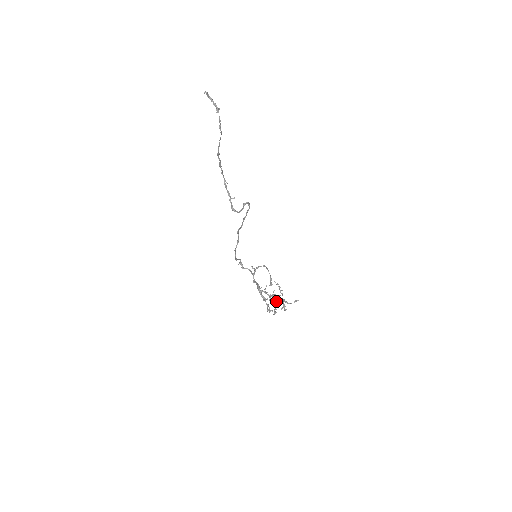
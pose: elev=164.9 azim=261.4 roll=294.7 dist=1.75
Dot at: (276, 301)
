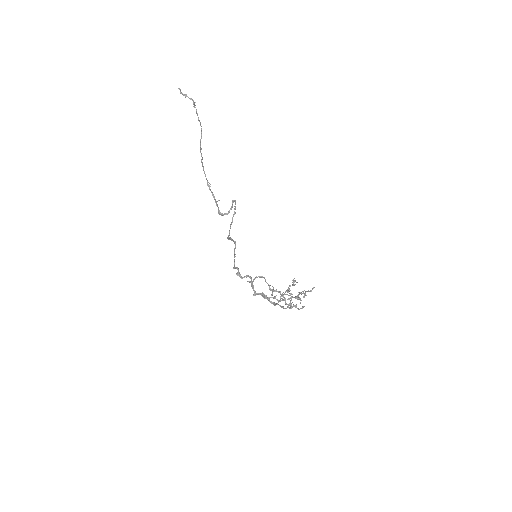
Dot at: (287, 304)
